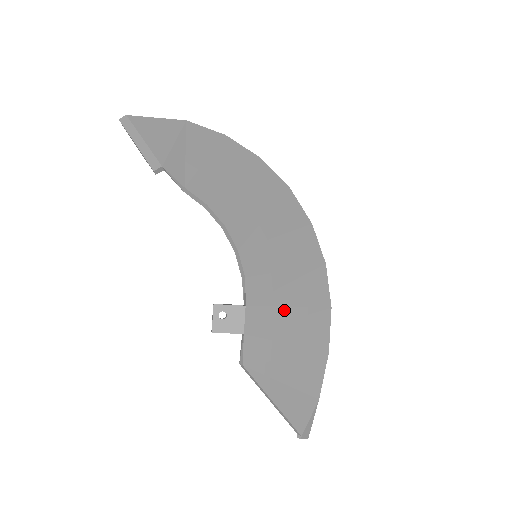
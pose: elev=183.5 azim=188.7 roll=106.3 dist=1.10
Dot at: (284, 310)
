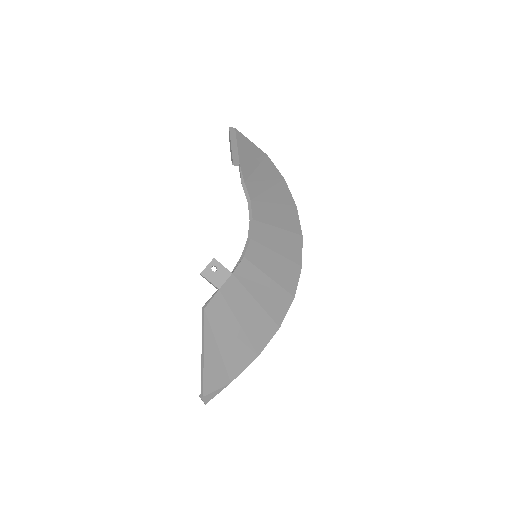
Dot at: (251, 299)
